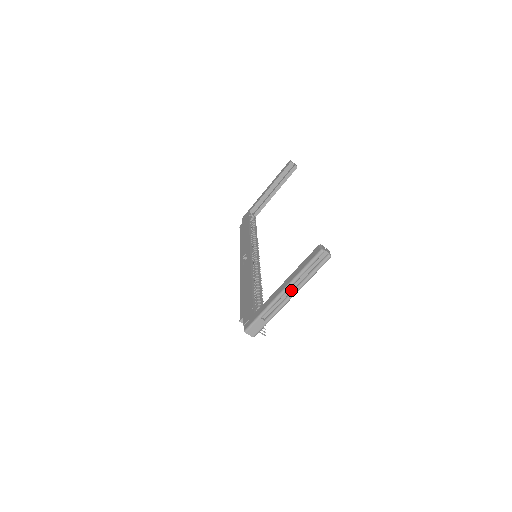
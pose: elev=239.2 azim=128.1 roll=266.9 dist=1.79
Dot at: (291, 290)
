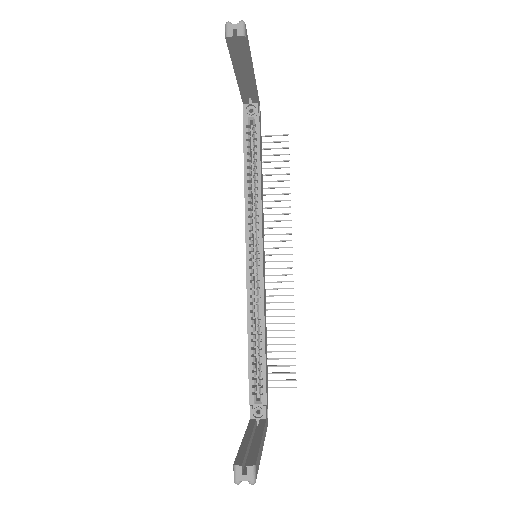
Dot at: occluded
